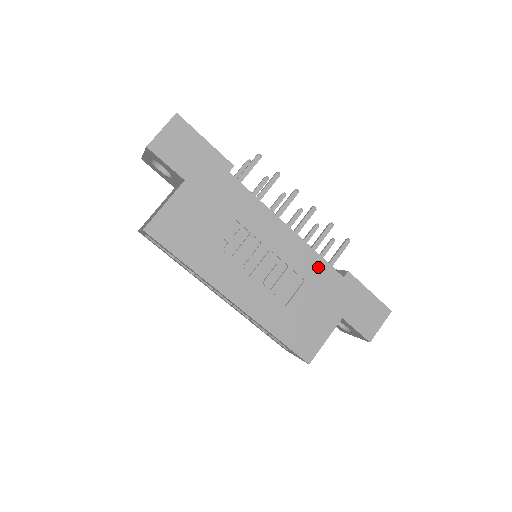
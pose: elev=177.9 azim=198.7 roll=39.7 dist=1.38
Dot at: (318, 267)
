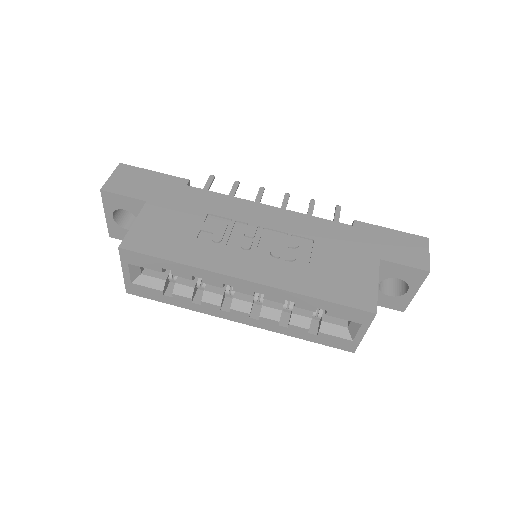
Dot at: (320, 226)
